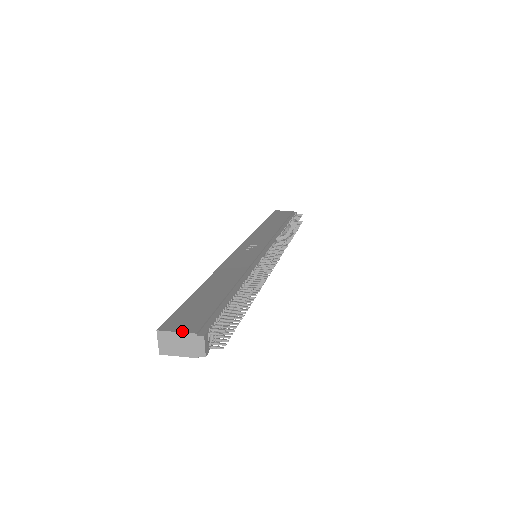
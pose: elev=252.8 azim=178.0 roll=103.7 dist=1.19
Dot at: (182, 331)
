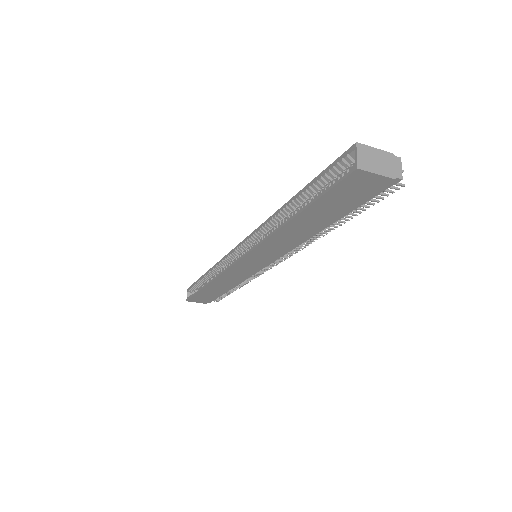
Dot at: (379, 150)
